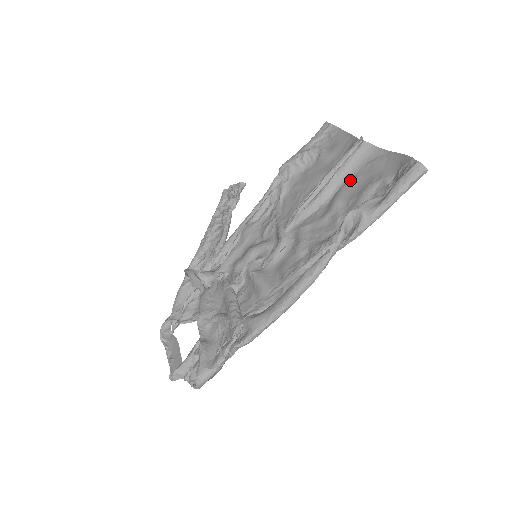
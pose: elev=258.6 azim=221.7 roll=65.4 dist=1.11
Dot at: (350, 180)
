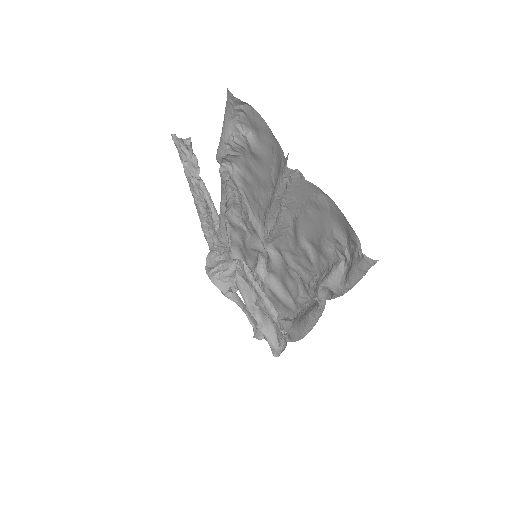
Dot at: (301, 212)
